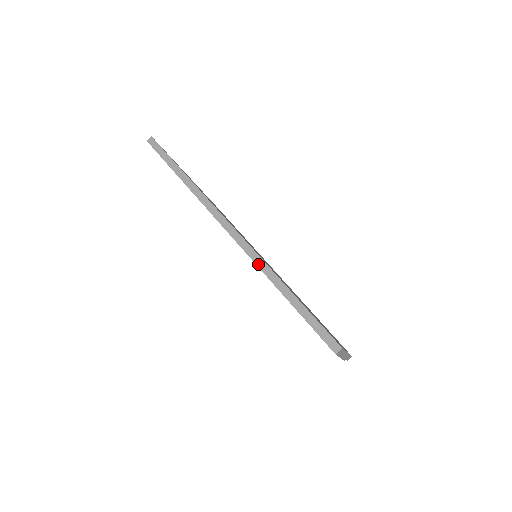
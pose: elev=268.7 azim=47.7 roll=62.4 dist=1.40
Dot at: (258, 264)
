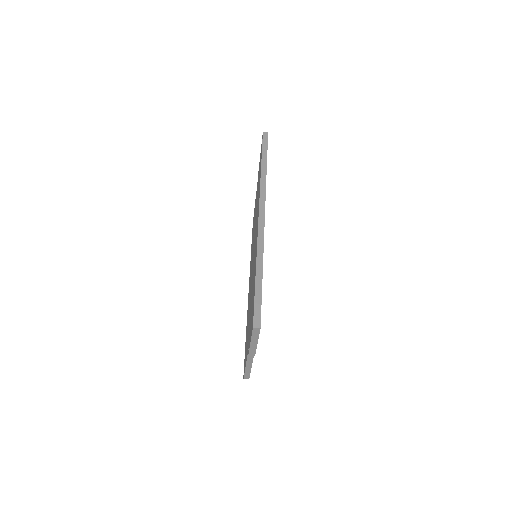
Dot at: (259, 244)
